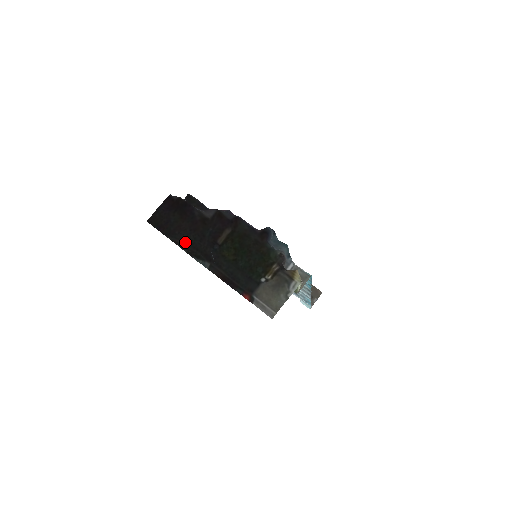
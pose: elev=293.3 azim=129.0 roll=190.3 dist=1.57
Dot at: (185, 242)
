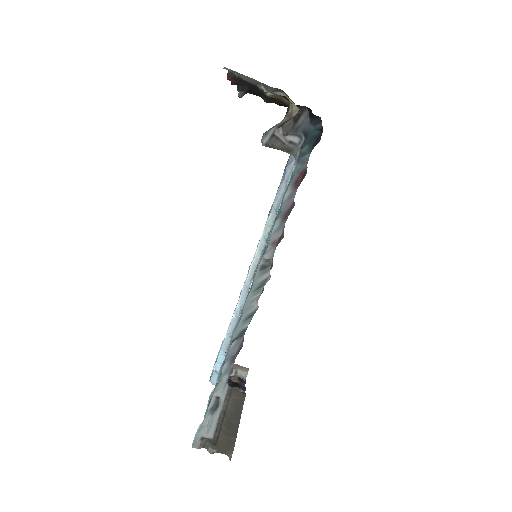
Dot at: occluded
